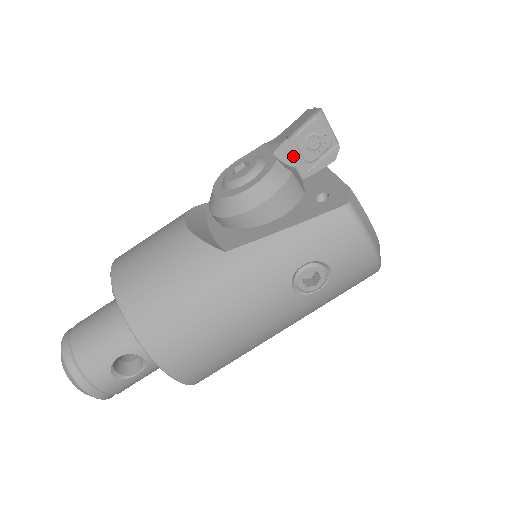
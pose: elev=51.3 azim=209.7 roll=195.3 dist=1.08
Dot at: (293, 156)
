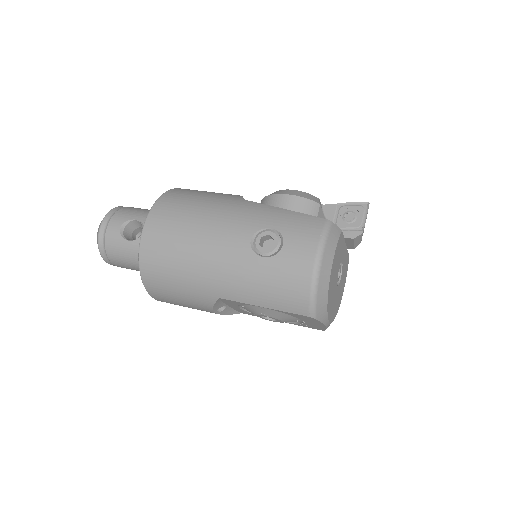
Dot at: (332, 216)
